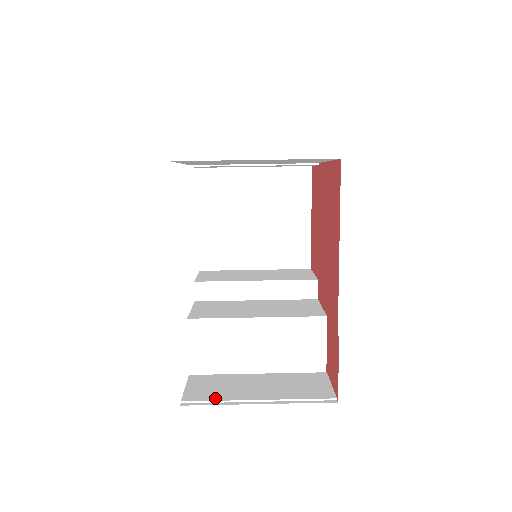
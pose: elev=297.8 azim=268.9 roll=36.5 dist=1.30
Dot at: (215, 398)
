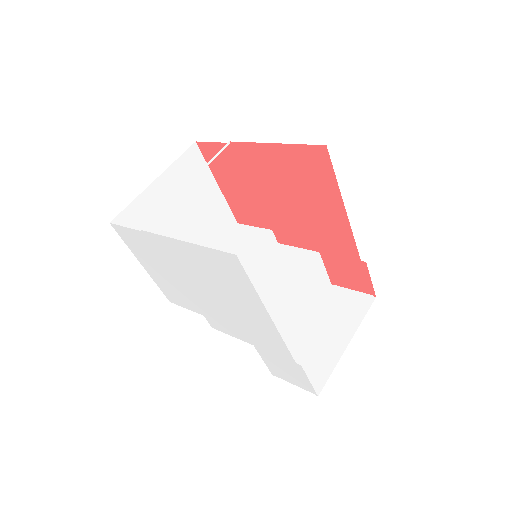
Dot at: (325, 369)
